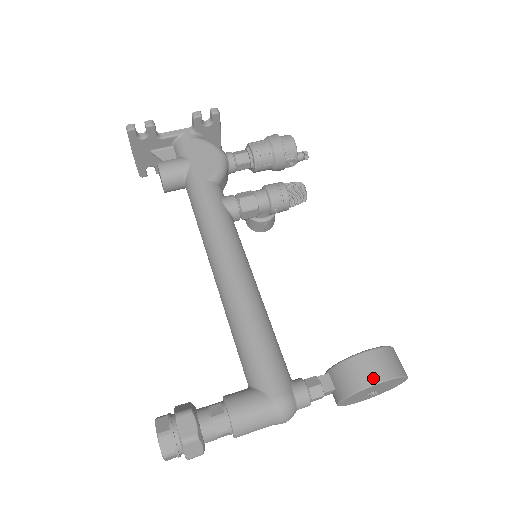
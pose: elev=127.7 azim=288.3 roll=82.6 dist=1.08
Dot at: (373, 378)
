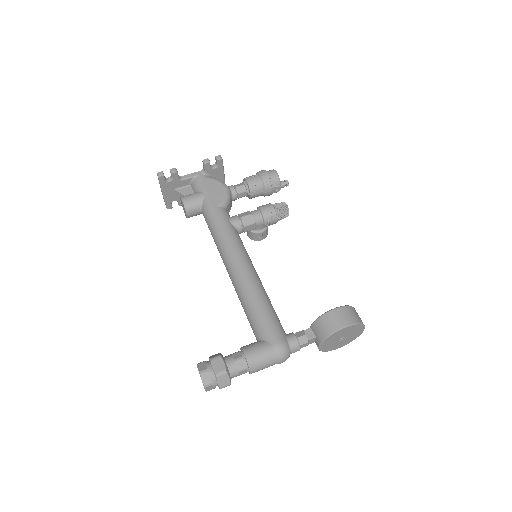
Dot at: (339, 325)
